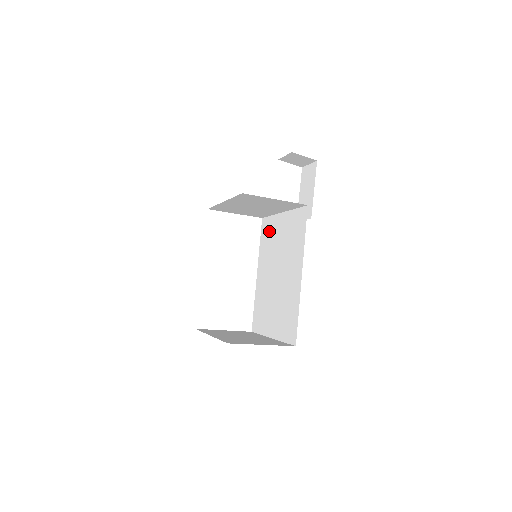
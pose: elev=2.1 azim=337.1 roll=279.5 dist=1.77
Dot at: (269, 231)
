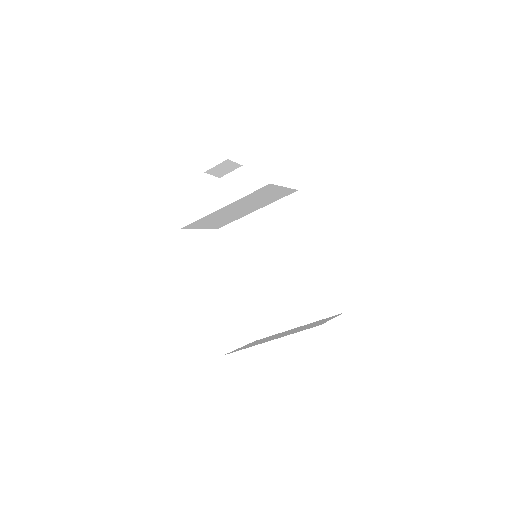
Dot at: (239, 236)
